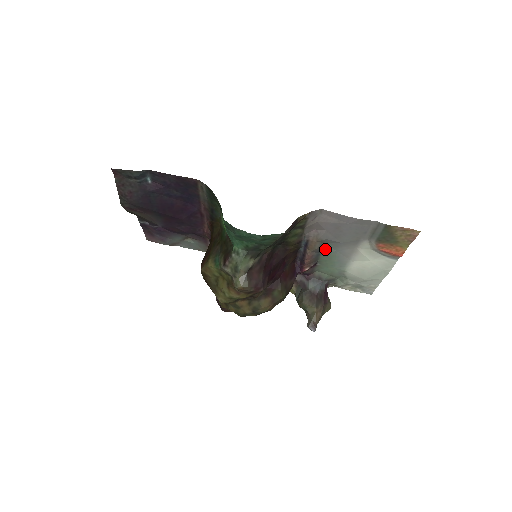
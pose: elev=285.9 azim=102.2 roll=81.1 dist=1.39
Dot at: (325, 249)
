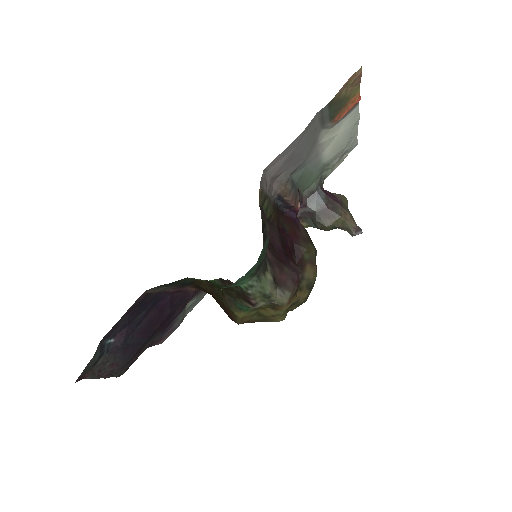
Dot at: (295, 178)
